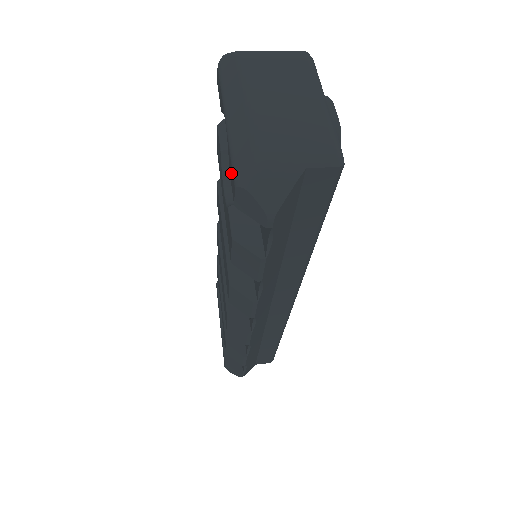
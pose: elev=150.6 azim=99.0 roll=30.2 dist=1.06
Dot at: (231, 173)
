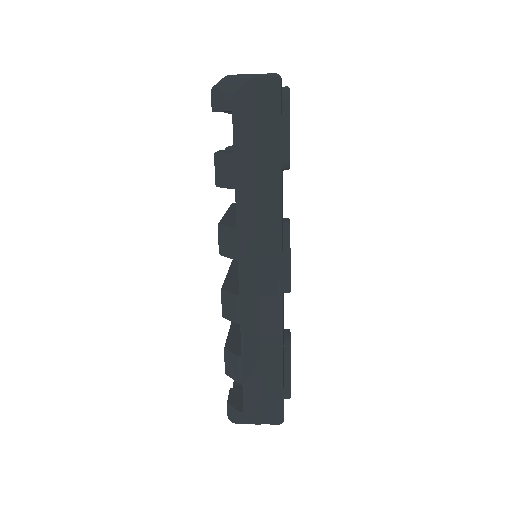
Dot at: occluded
